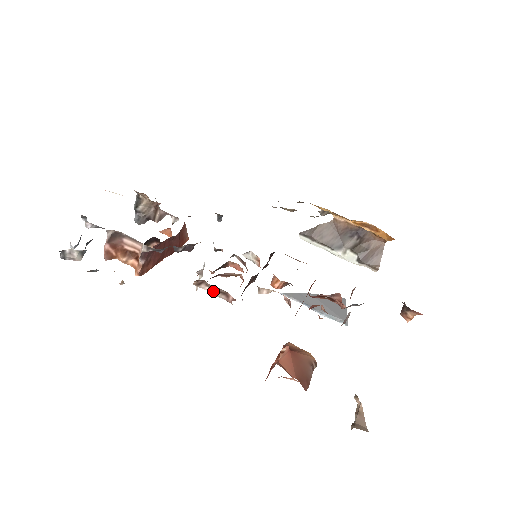
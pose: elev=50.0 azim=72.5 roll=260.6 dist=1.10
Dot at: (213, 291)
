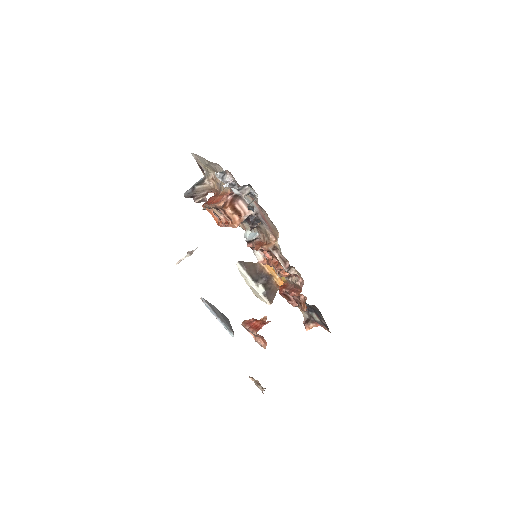
Dot at: (279, 257)
